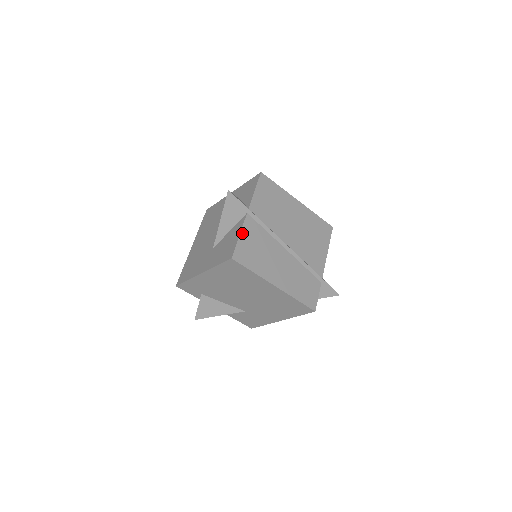
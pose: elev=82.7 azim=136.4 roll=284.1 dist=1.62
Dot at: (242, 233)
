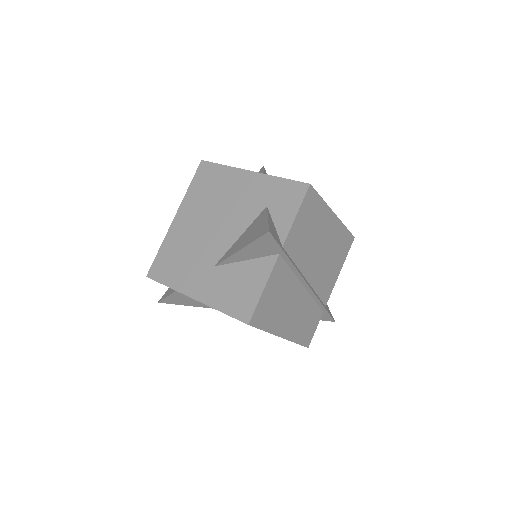
Dot at: (267, 285)
